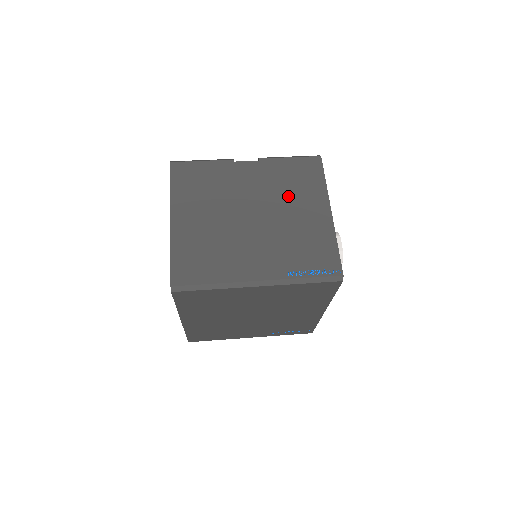
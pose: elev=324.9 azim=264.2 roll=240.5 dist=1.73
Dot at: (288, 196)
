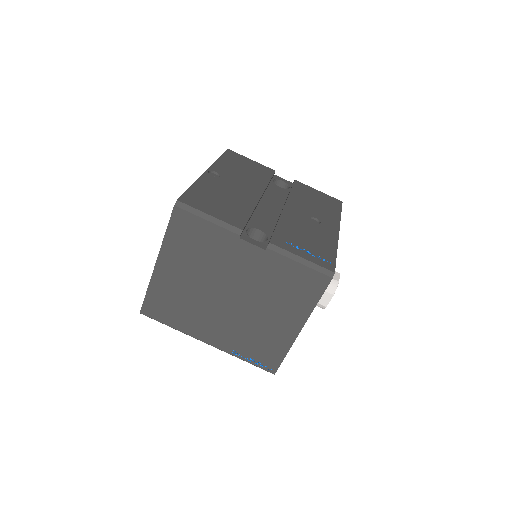
Dot at: (271, 298)
